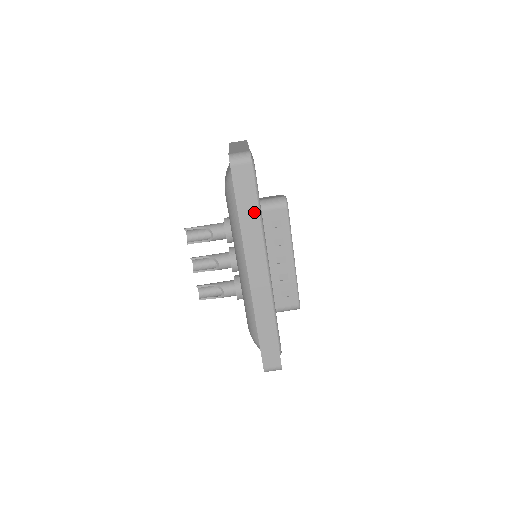
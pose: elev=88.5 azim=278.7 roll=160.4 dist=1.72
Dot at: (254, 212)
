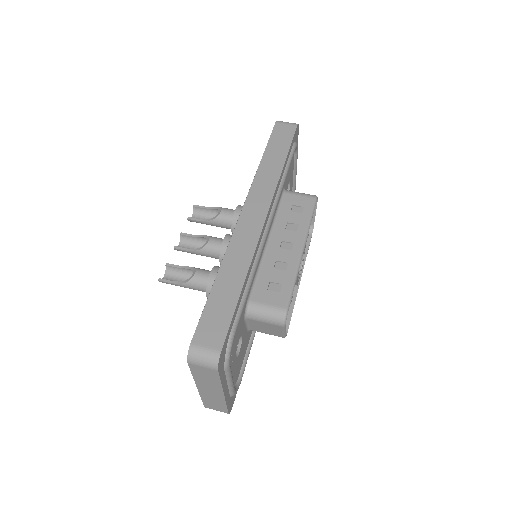
Dot at: (280, 159)
